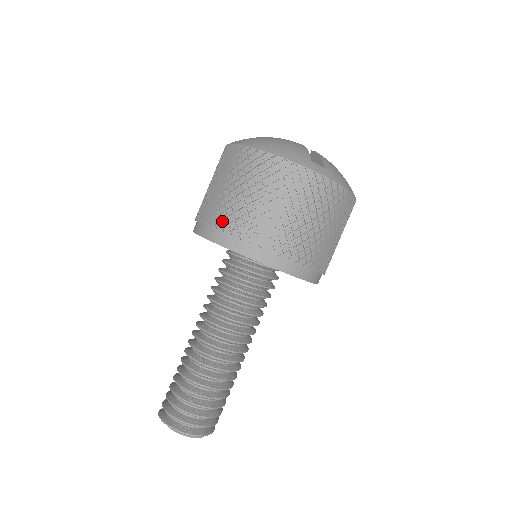
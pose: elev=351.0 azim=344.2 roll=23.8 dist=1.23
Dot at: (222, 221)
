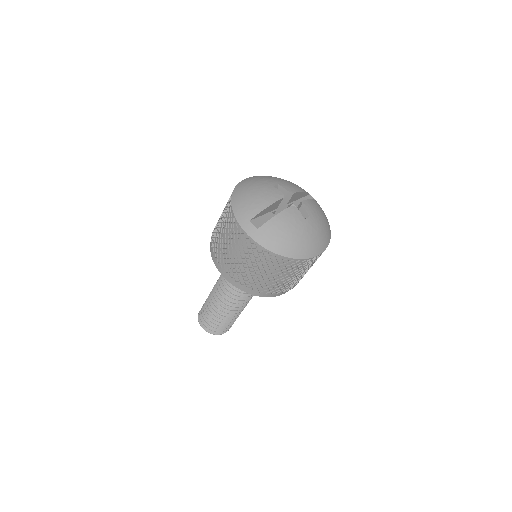
Dot at: occluded
